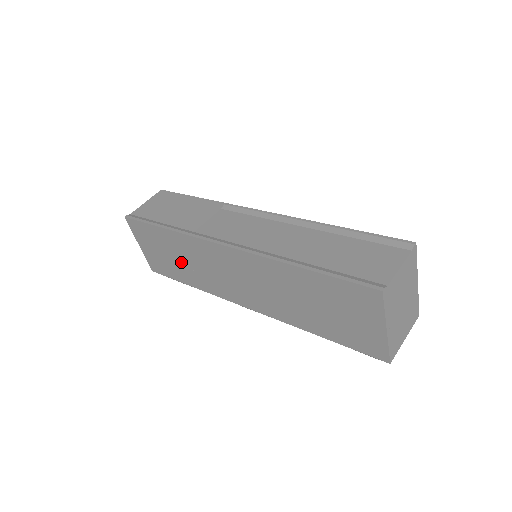
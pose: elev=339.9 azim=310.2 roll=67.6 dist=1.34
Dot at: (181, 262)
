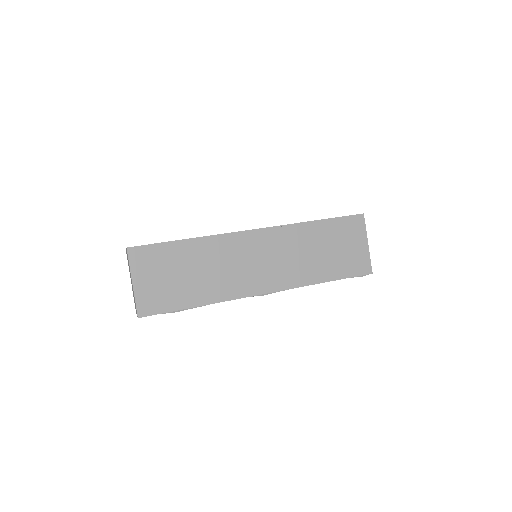
Dot at: (196, 276)
